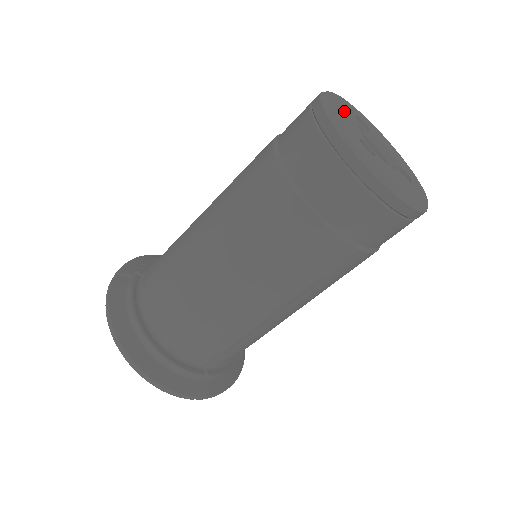
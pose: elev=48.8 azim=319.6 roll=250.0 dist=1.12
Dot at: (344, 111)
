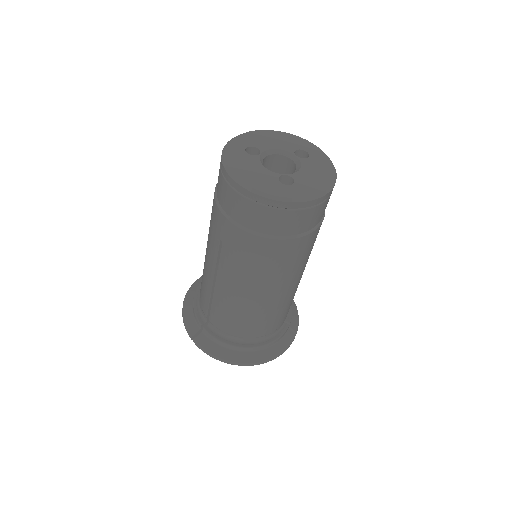
Dot at: (248, 167)
